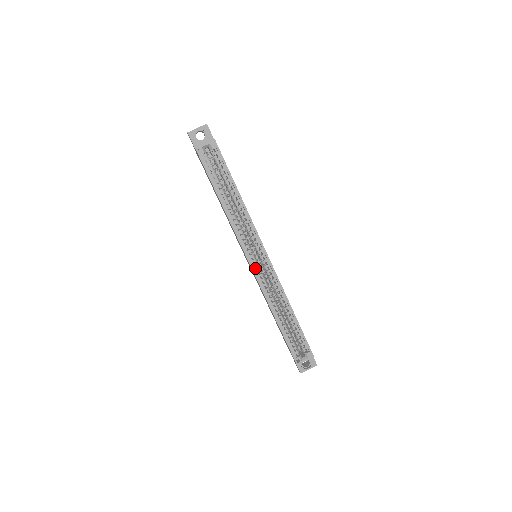
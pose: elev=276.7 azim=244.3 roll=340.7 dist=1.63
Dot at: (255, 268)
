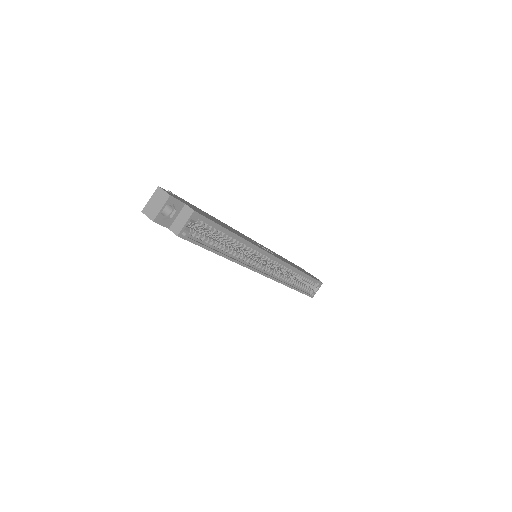
Dot at: (267, 272)
